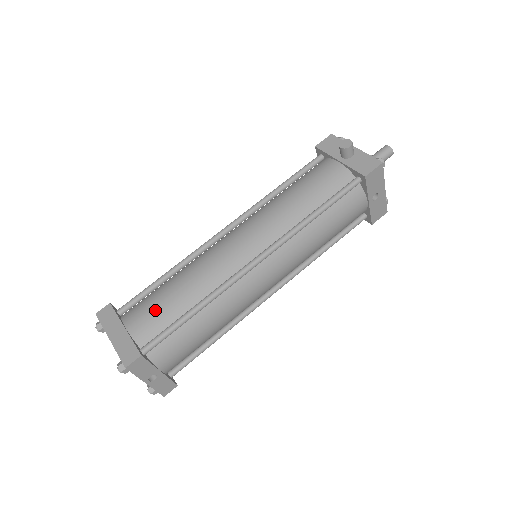
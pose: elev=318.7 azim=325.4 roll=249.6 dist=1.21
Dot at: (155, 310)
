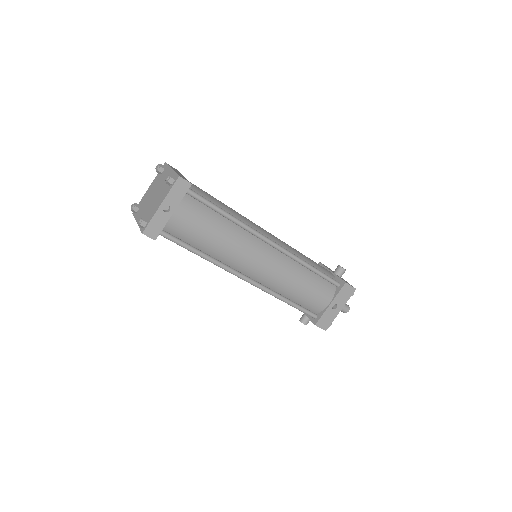
Dot at: (206, 192)
